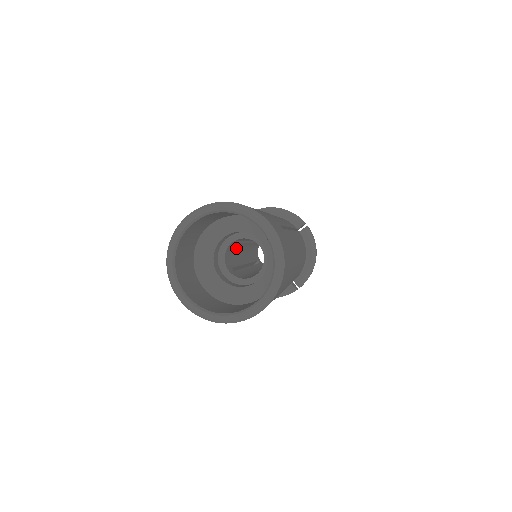
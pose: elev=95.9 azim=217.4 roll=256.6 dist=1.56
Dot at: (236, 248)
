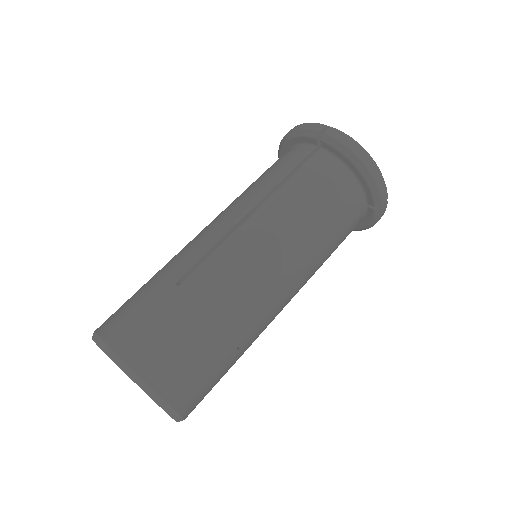
Dot at: occluded
